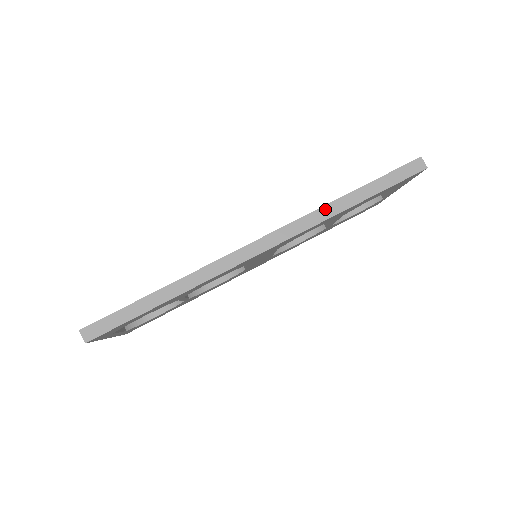
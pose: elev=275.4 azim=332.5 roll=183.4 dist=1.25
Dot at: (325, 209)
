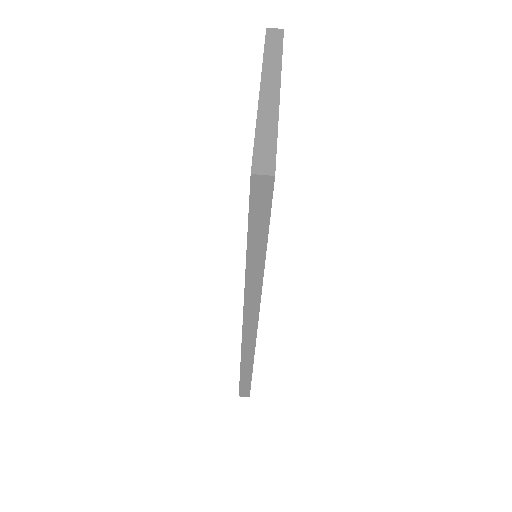
Dot at: (249, 284)
